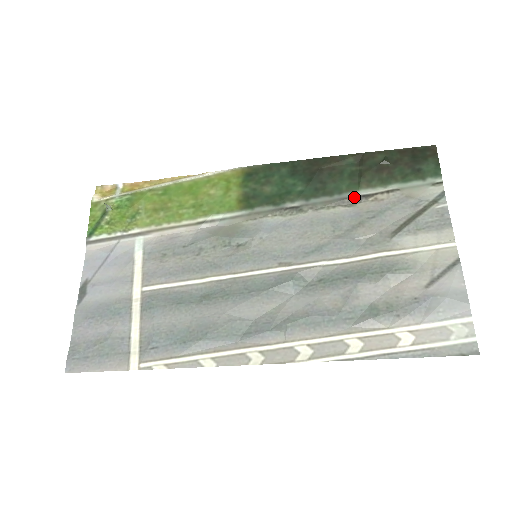
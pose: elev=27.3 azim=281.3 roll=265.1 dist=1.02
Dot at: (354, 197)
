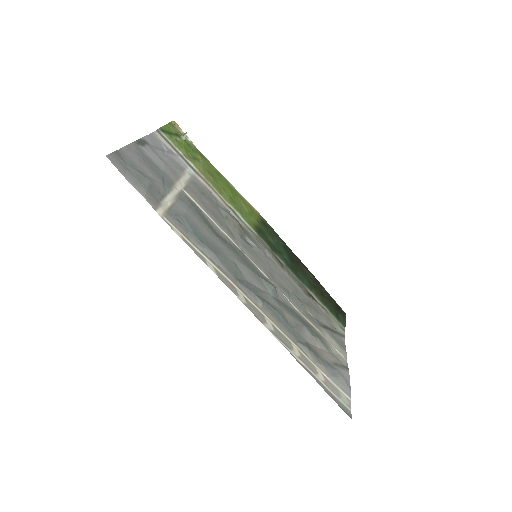
Dot at: (308, 291)
